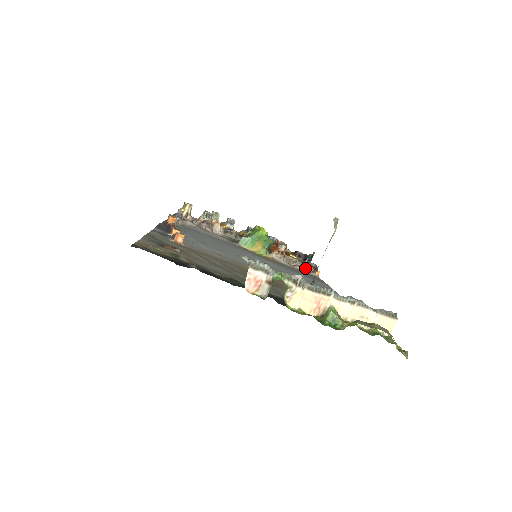
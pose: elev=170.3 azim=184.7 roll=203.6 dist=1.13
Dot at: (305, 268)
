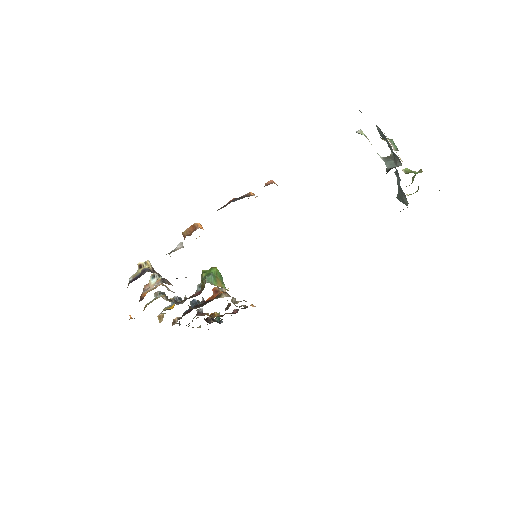
Dot at: occluded
